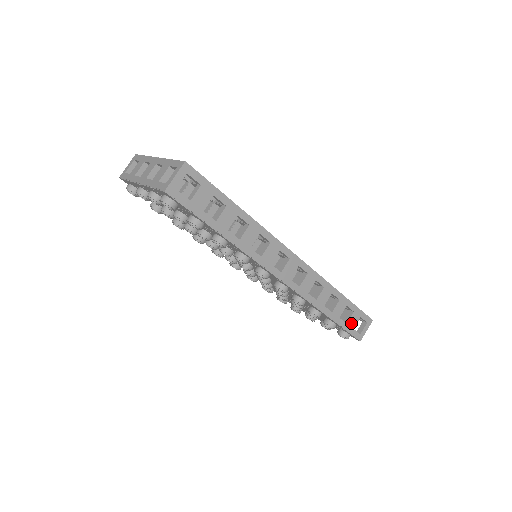
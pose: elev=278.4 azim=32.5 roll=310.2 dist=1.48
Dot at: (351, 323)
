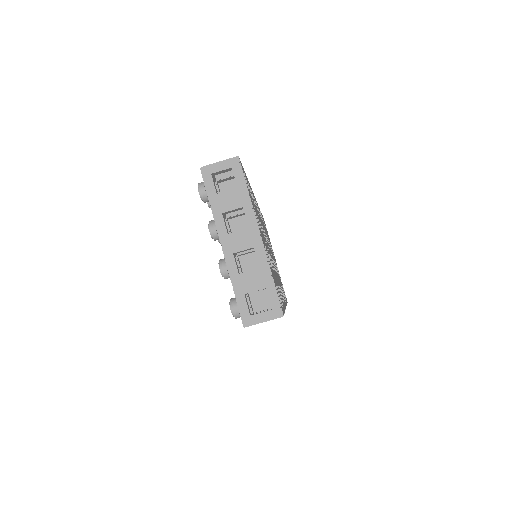
Dot at: occluded
